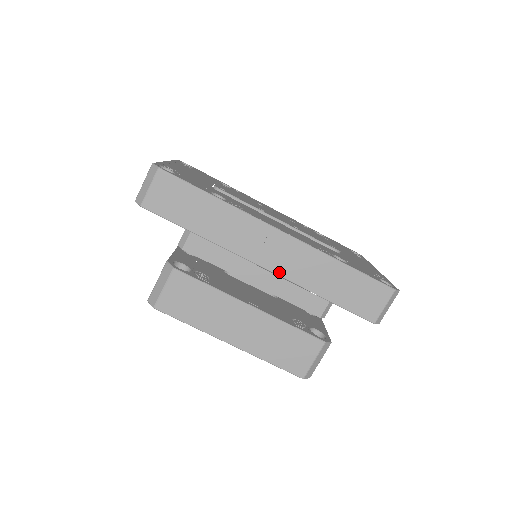
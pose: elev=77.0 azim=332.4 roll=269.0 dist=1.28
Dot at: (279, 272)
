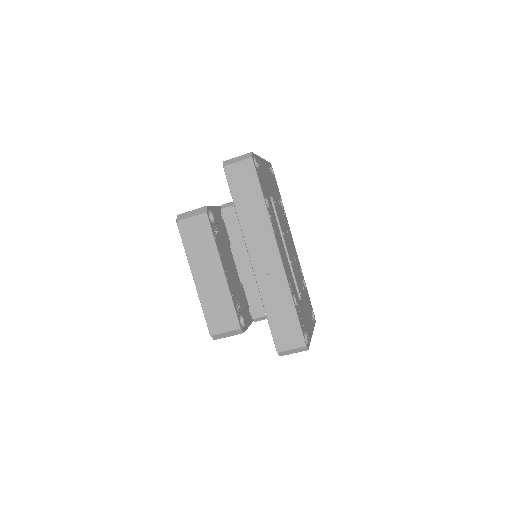
Dot at: (257, 273)
